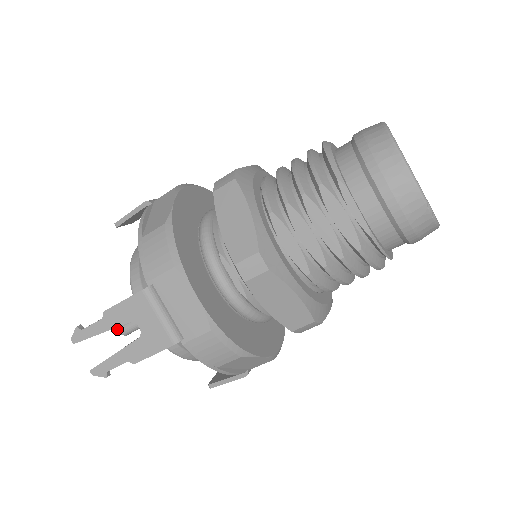
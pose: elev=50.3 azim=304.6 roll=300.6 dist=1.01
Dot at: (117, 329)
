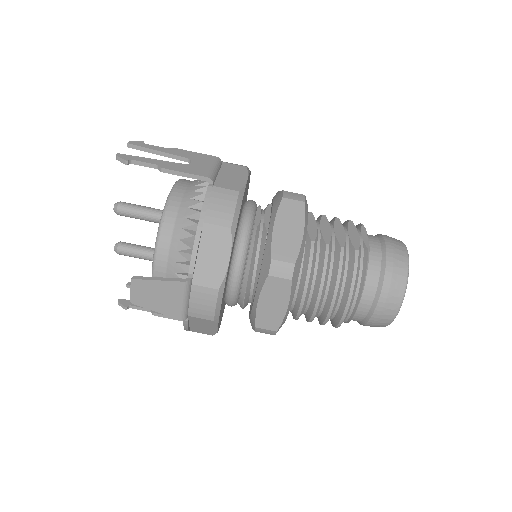
Dot at: (116, 203)
